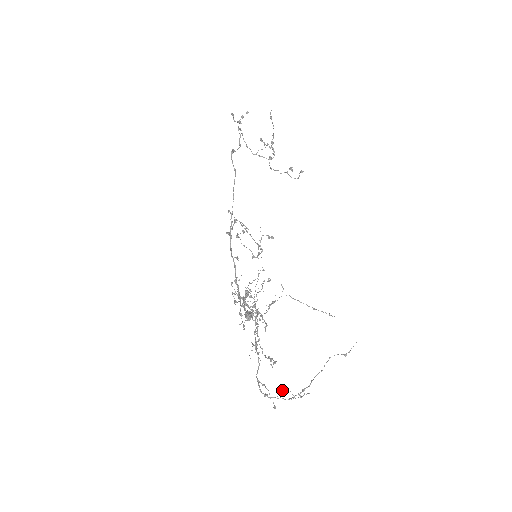
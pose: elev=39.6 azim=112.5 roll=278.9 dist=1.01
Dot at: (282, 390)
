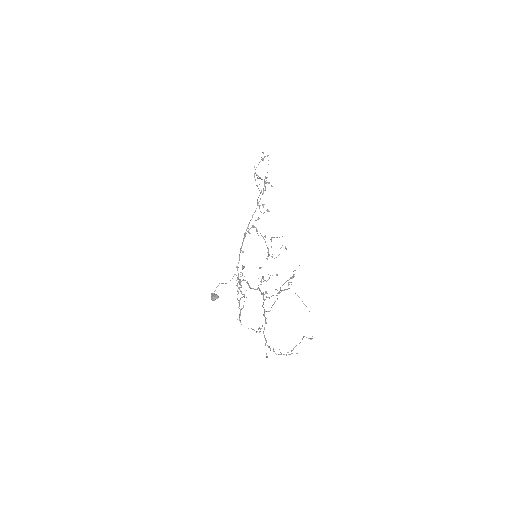
Dot at: occluded
